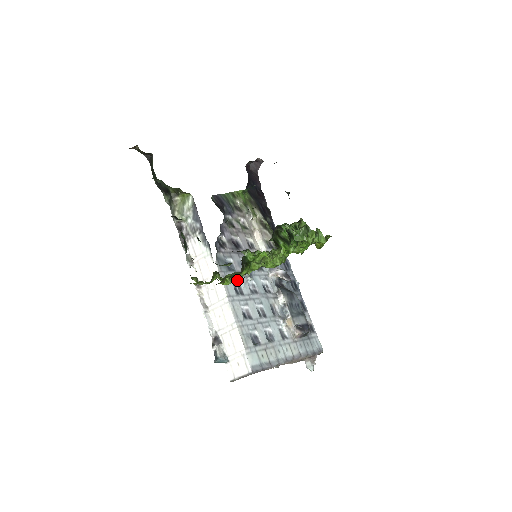
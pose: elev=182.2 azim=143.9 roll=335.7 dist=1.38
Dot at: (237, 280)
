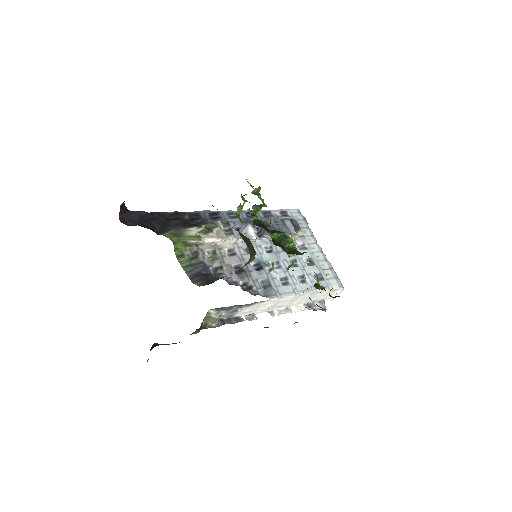
Dot at: (277, 280)
